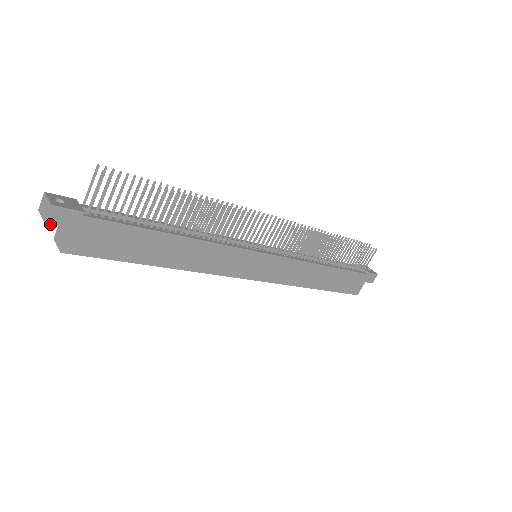
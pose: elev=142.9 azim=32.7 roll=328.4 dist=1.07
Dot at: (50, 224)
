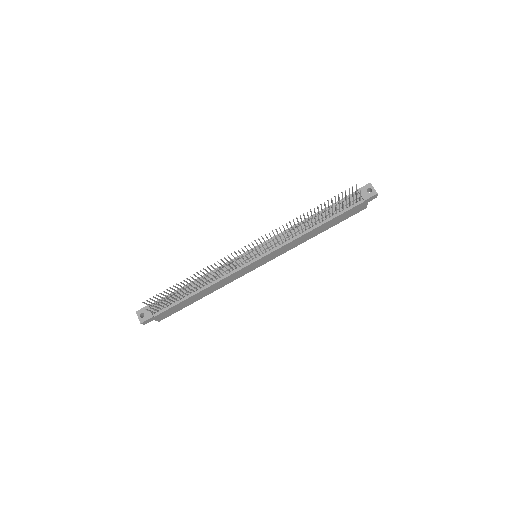
Dot at: occluded
